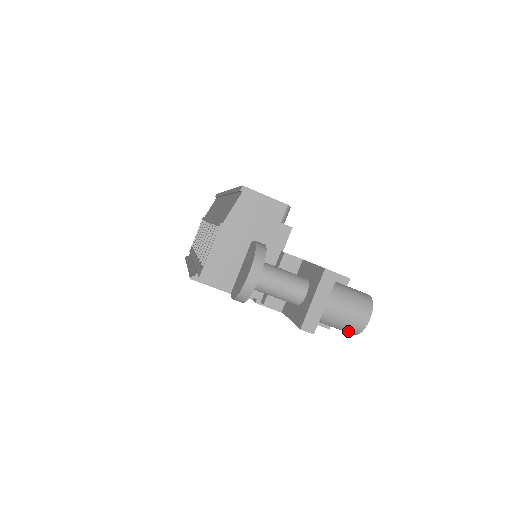
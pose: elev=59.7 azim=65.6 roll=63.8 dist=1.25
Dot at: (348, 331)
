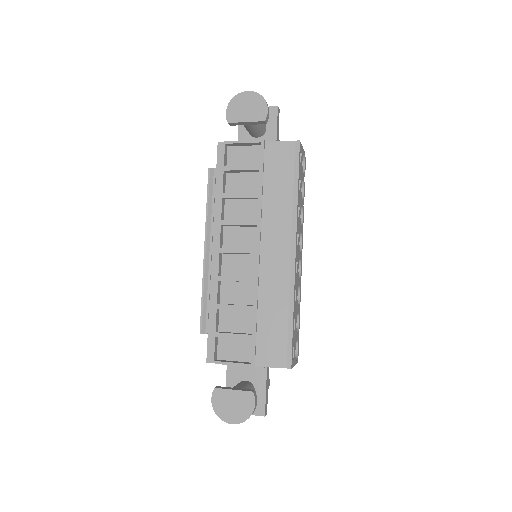
Dot at: occluded
